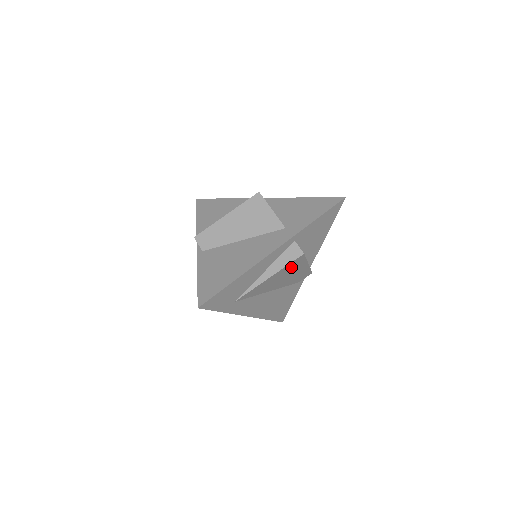
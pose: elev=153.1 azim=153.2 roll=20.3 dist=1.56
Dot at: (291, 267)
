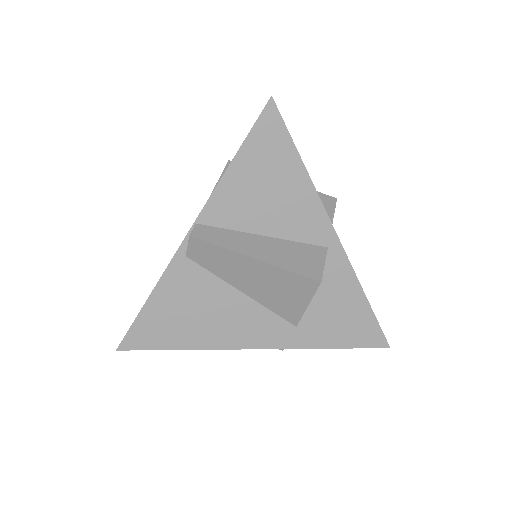
Dot at: occluded
